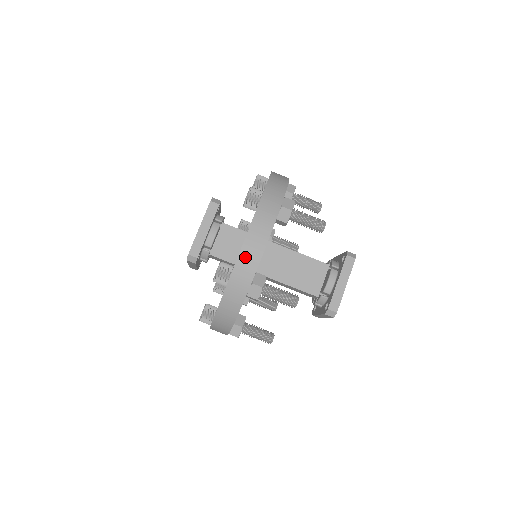
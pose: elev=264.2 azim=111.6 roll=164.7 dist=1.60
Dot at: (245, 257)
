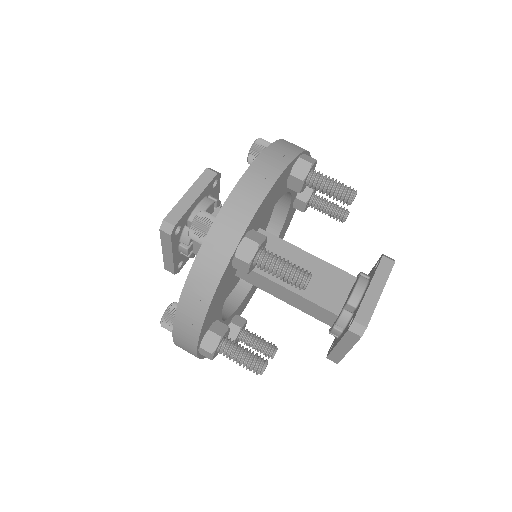
Dot at: (239, 197)
